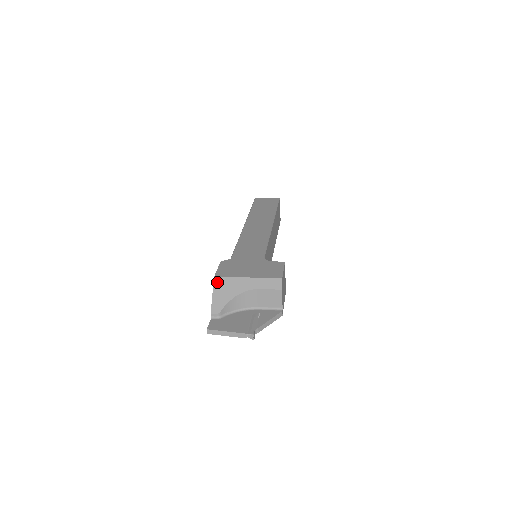
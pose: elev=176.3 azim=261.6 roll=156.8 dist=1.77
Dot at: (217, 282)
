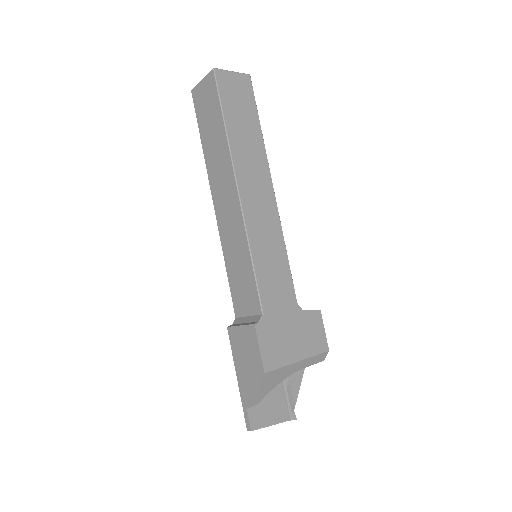
Dot at: (266, 377)
